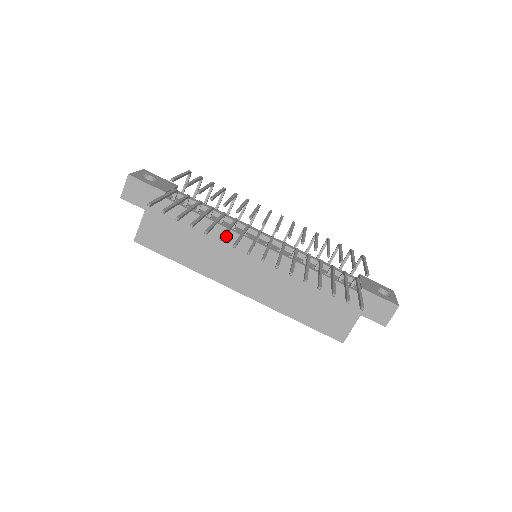
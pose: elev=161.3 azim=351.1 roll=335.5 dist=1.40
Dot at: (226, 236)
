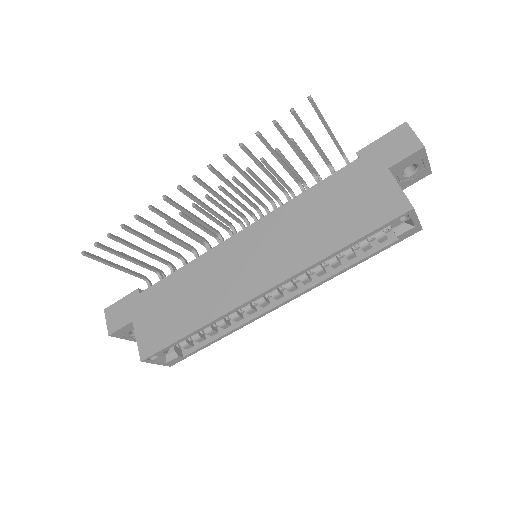
Dot at: (207, 261)
